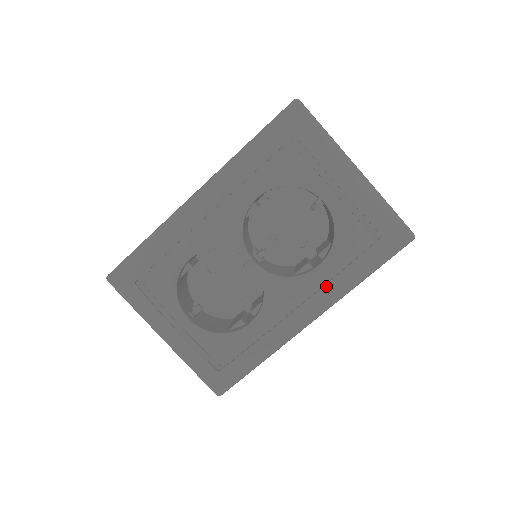
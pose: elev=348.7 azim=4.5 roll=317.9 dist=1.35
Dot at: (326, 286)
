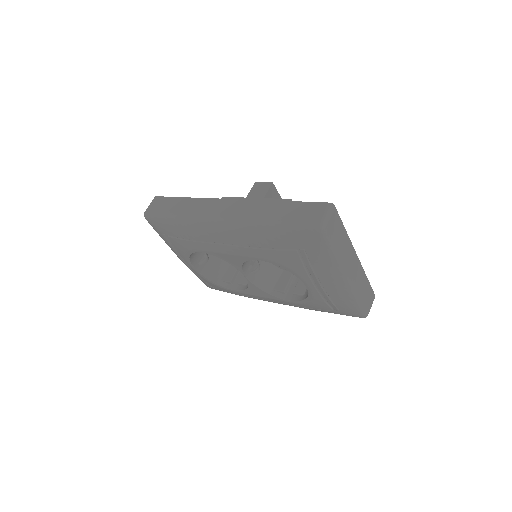
Dot at: (290, 305)
